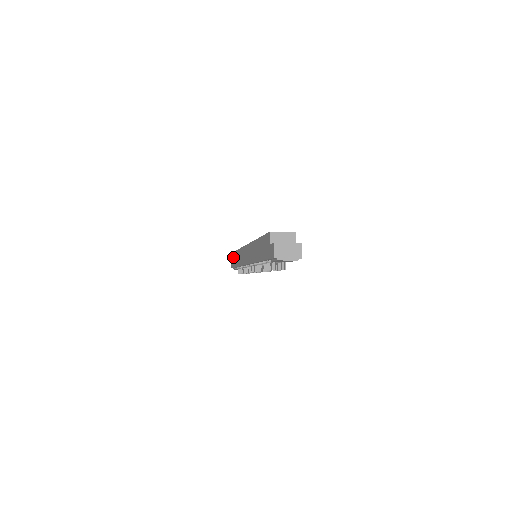
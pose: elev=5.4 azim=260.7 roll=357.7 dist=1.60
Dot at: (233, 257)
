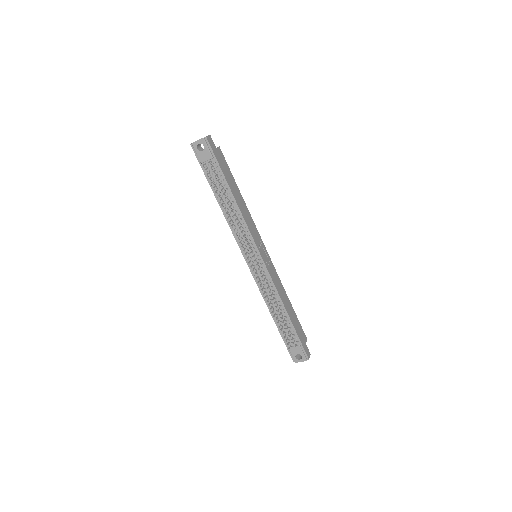
Dot at: occluded
